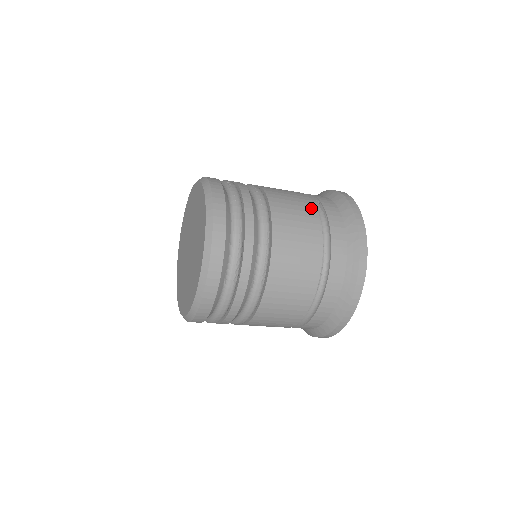
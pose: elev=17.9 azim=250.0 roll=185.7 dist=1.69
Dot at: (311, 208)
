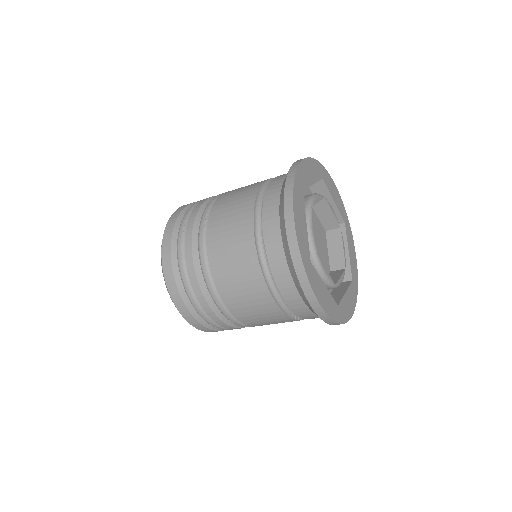
Dot at: occluded
